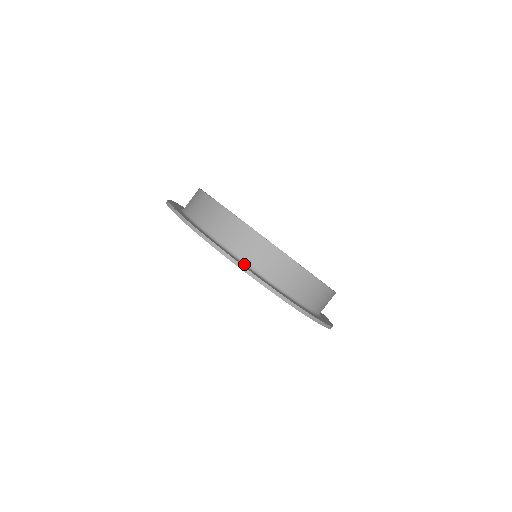
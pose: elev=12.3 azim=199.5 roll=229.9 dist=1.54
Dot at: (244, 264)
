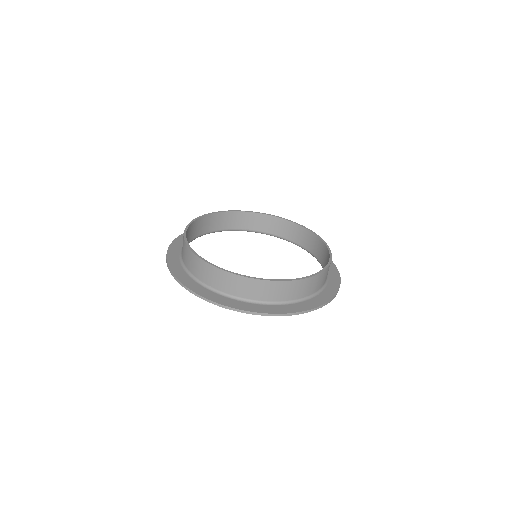
Dot at: (201, 284)
